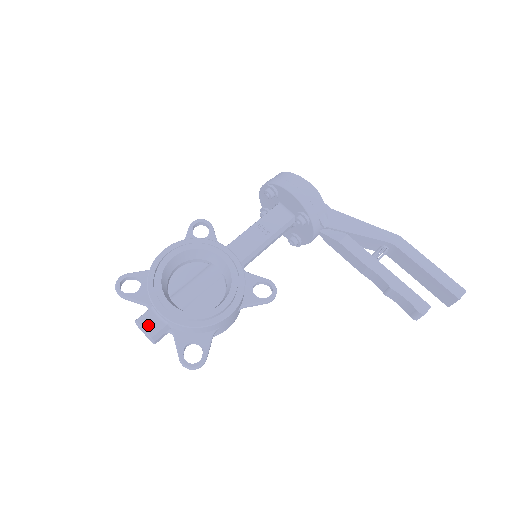
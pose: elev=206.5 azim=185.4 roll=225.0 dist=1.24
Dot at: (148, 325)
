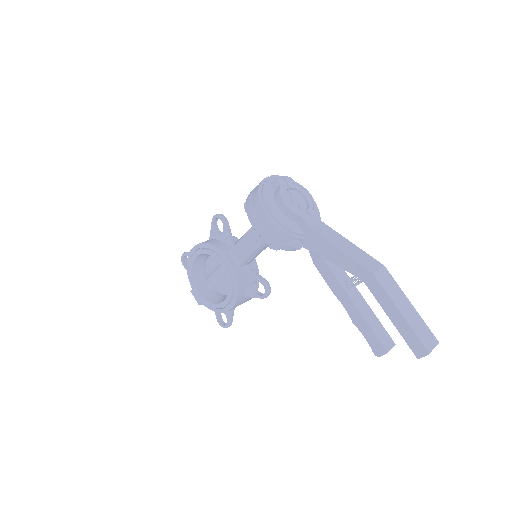
Dot at: occluded
